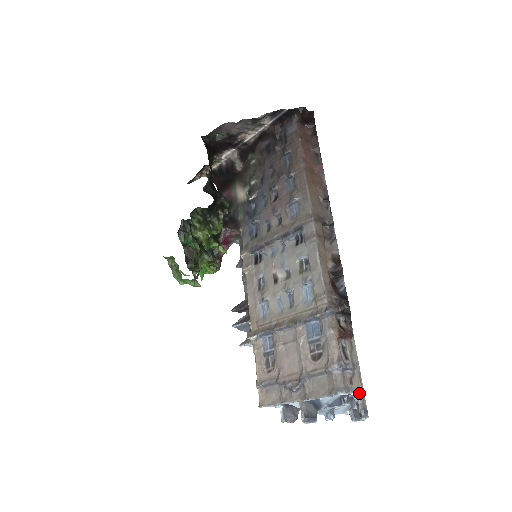
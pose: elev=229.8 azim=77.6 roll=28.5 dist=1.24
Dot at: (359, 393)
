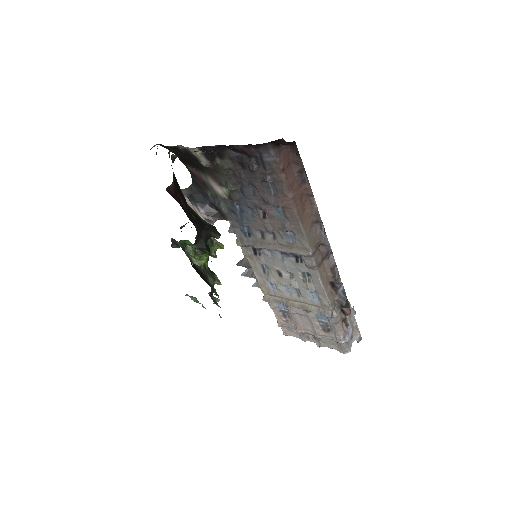
Dot at: occluded
